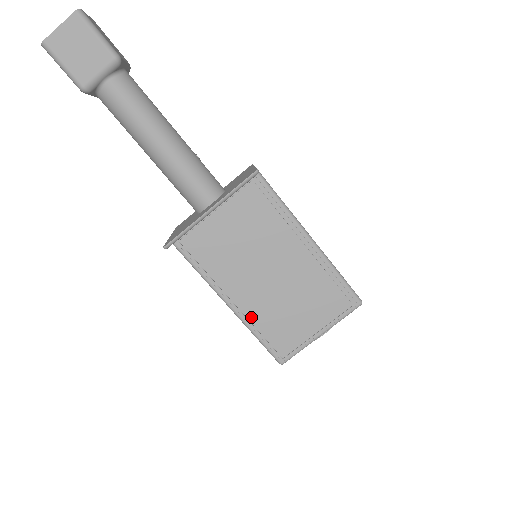
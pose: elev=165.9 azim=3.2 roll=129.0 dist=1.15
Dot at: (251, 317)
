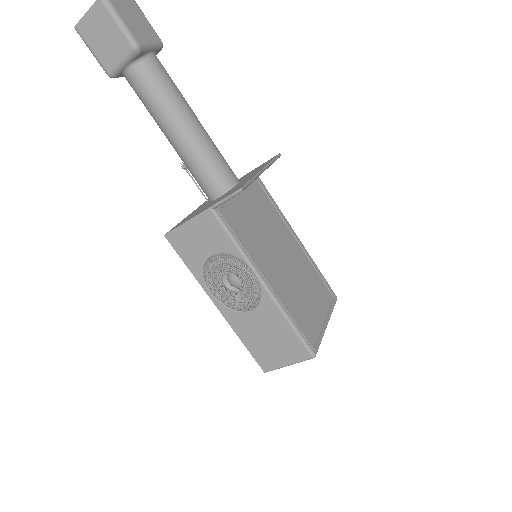
Dot at: (284, 301)
